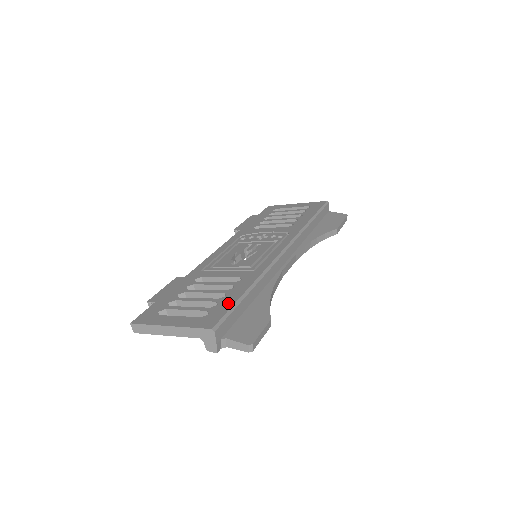
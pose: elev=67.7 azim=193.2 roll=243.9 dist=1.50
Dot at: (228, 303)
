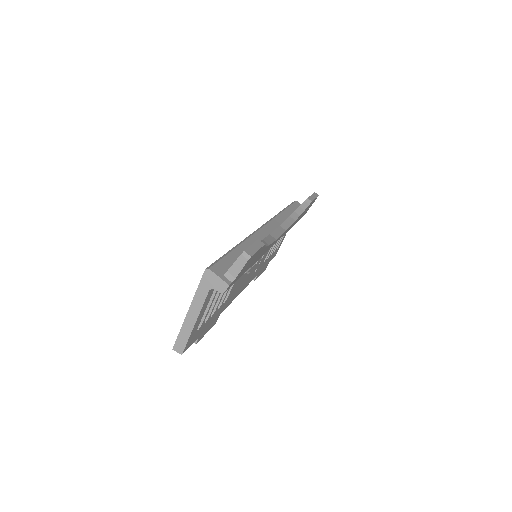
Dot at: occluded
